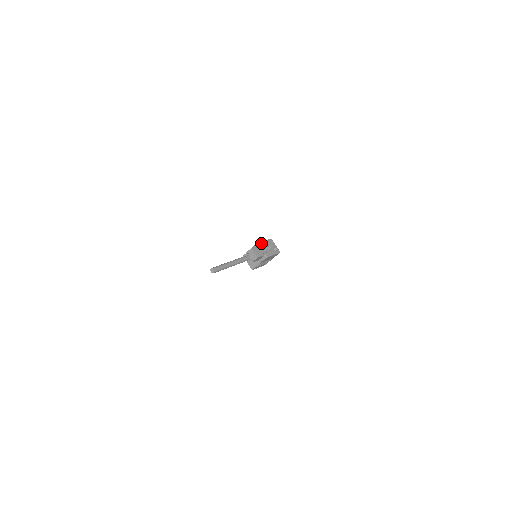
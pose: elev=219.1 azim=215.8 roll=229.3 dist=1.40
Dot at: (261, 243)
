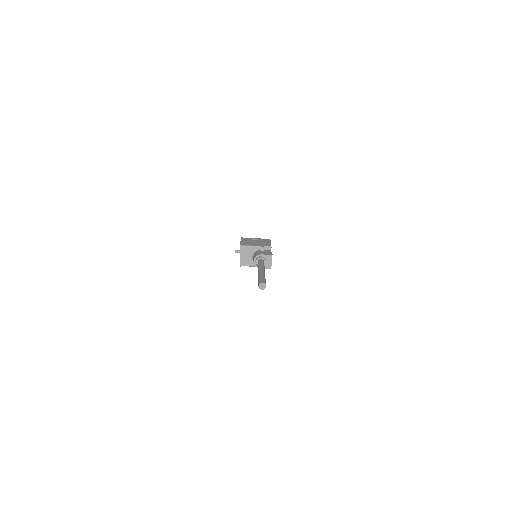
Dot at: (271, 247)
